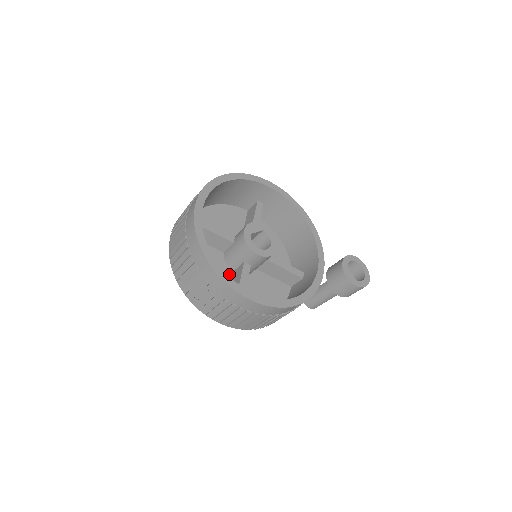
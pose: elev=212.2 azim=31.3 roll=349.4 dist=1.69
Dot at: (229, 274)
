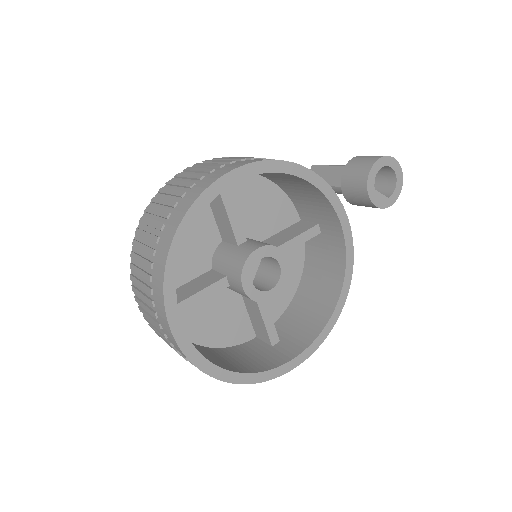
Dot at: (236, 296)
